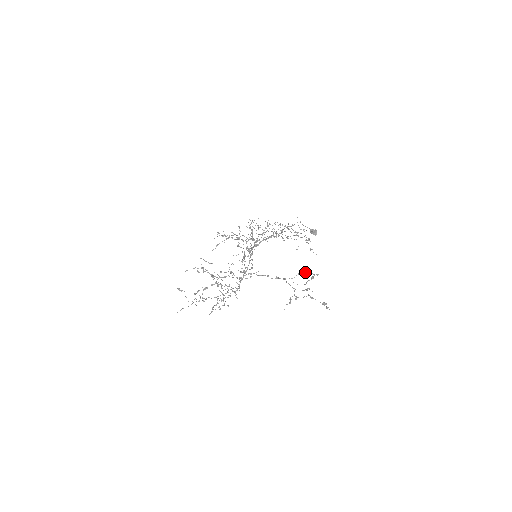
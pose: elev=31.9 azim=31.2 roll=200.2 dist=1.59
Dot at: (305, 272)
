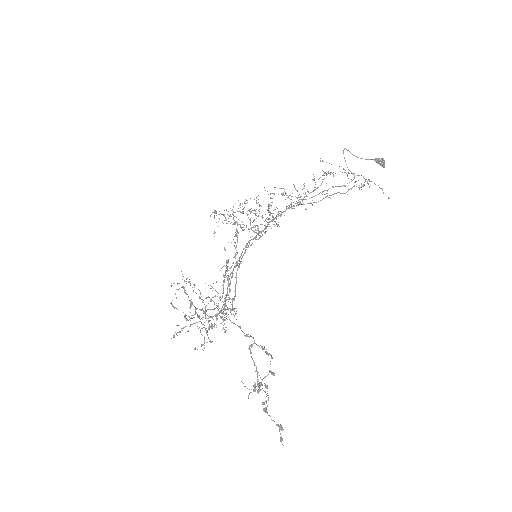
Dot at: (266, 353)
